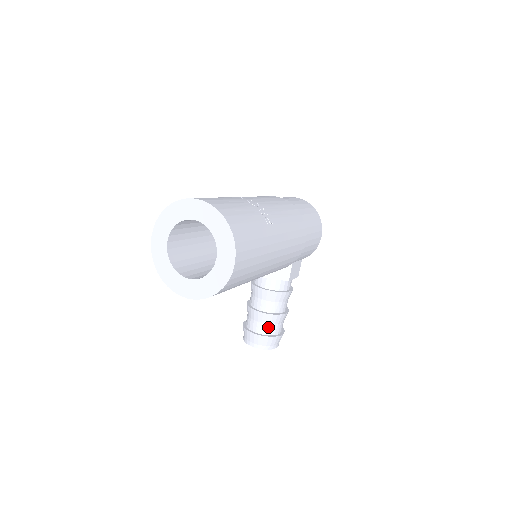
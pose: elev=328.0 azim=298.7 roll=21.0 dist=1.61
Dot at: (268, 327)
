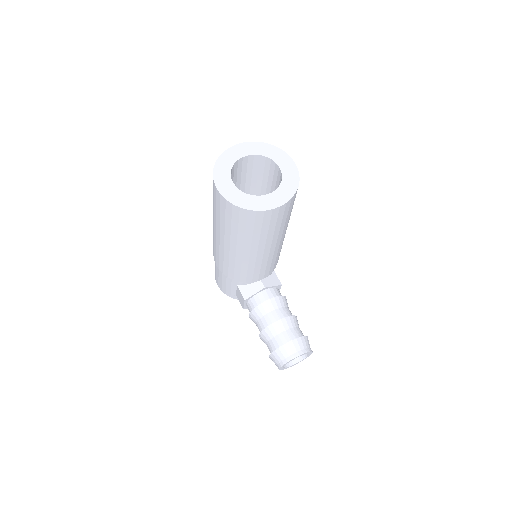
Dot at: (296, 330)
